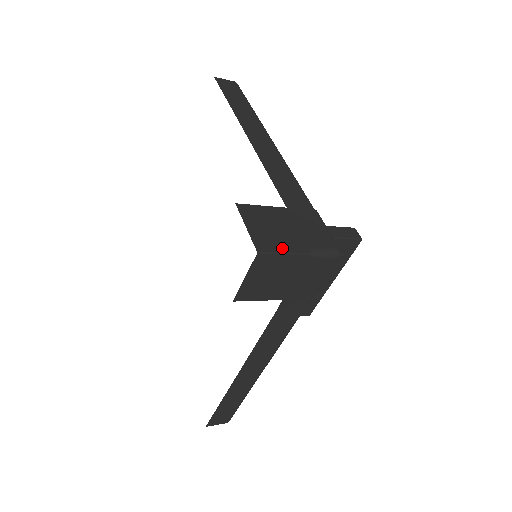
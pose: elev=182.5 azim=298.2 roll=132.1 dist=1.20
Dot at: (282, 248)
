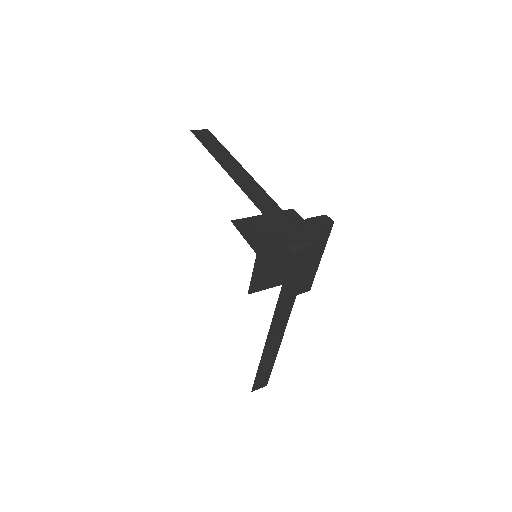
Dot at: (274, 246)
